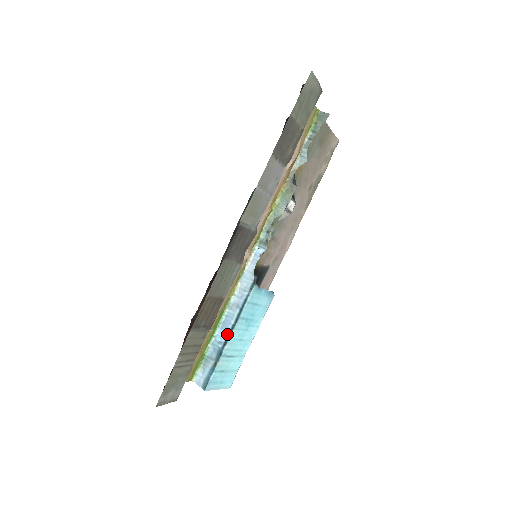
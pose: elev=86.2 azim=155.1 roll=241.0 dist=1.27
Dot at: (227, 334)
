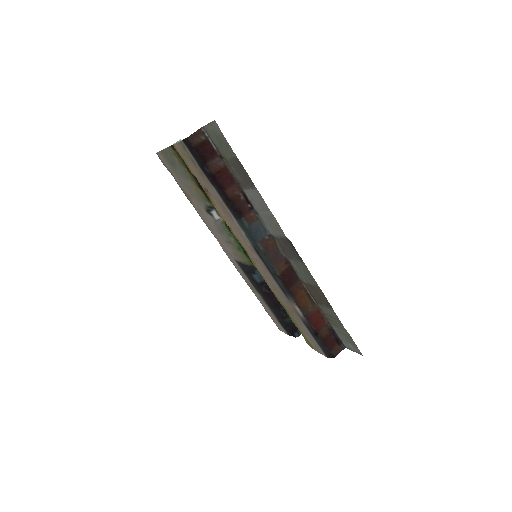
Dot at: occluded
